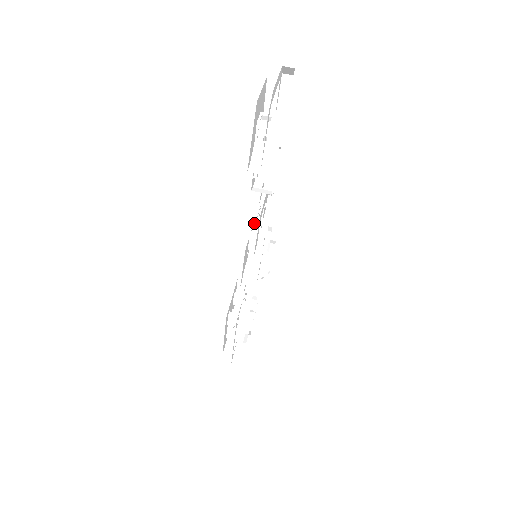
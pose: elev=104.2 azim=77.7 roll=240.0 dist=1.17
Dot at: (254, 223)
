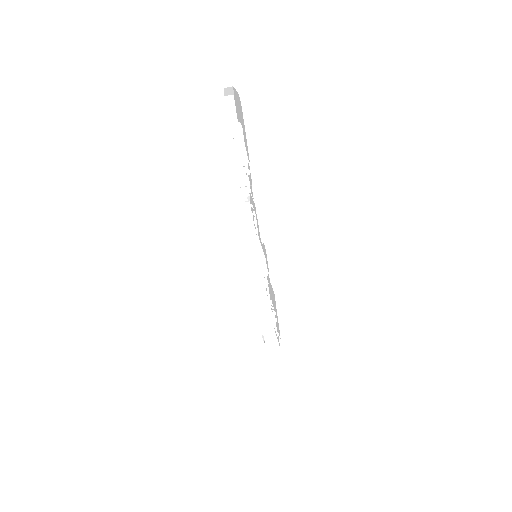
Dot at: (244, 228)
